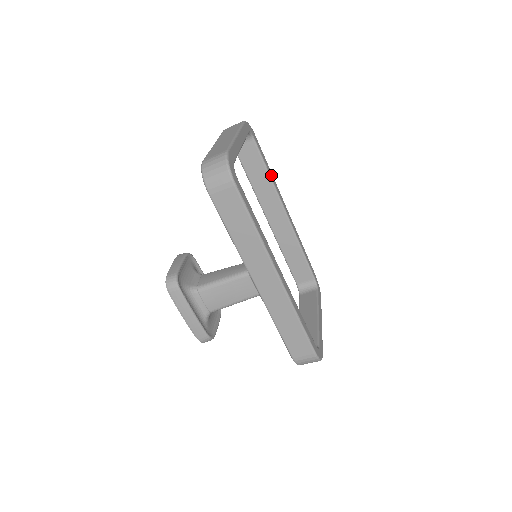
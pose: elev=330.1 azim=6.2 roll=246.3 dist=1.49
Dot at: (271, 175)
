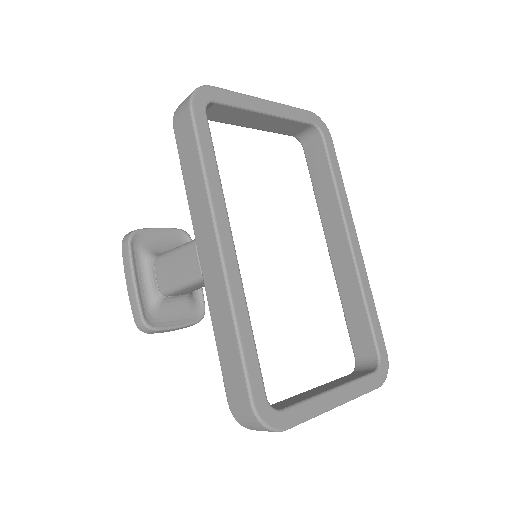
Dot at: (340, 186)
